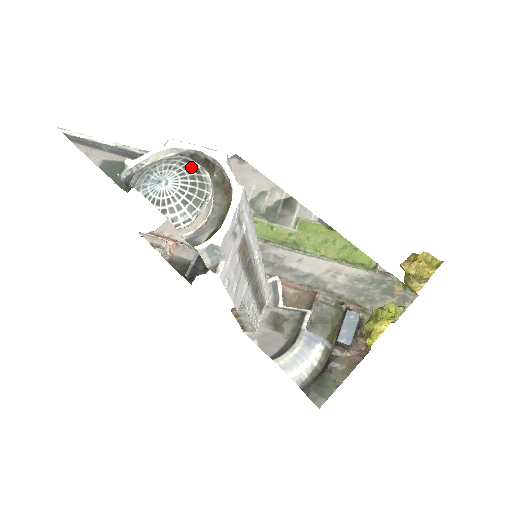
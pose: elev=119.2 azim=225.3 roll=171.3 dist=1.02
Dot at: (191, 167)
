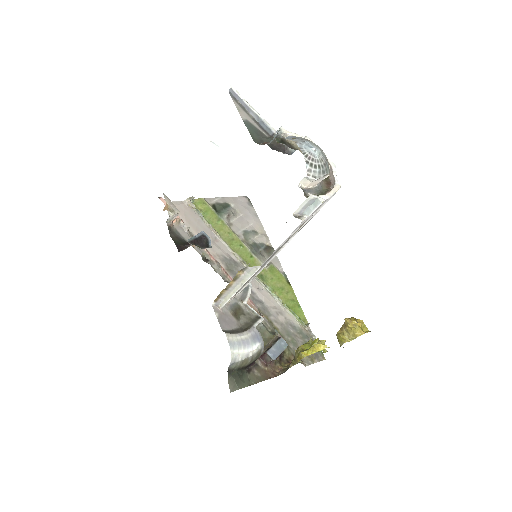
Dot at: (325, 155)
